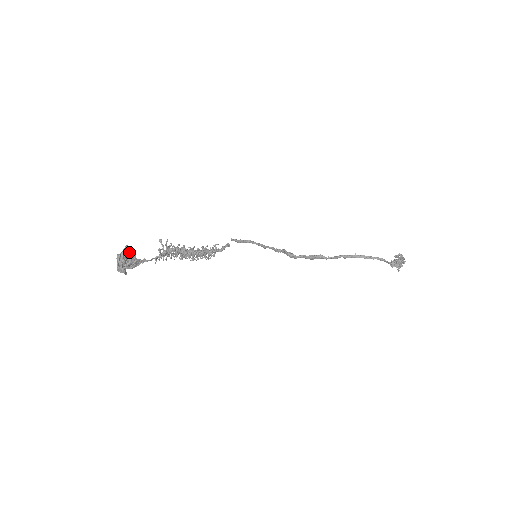
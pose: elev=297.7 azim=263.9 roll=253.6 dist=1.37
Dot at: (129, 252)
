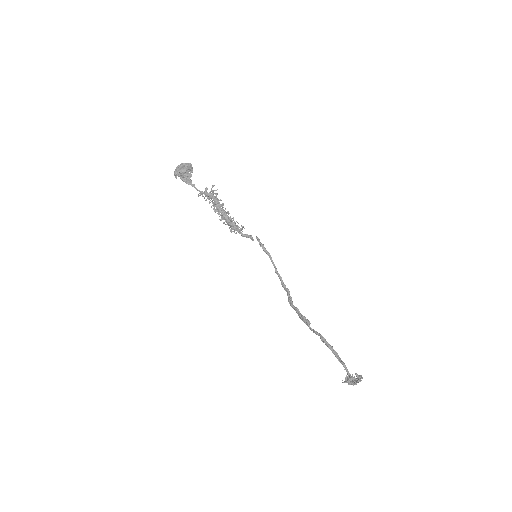
Dot at: (188, 166)
